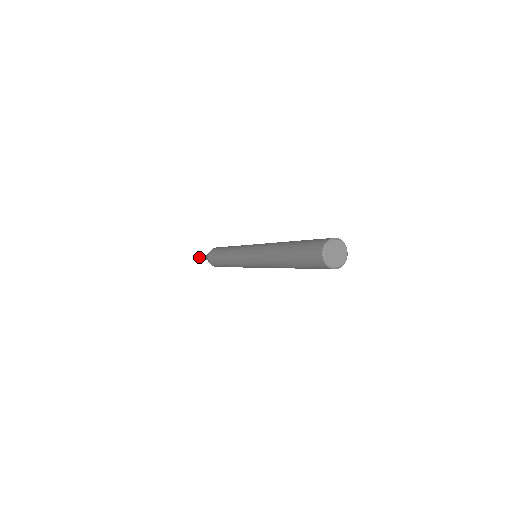
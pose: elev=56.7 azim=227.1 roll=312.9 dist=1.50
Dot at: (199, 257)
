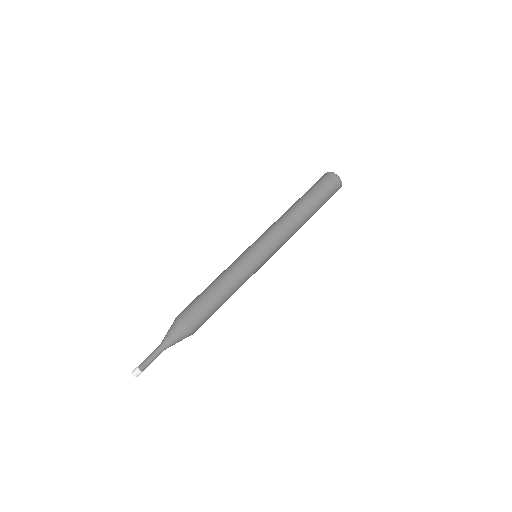
Dot at: occluded
